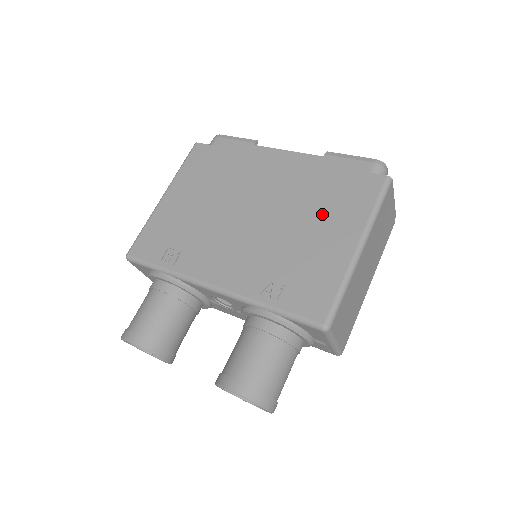
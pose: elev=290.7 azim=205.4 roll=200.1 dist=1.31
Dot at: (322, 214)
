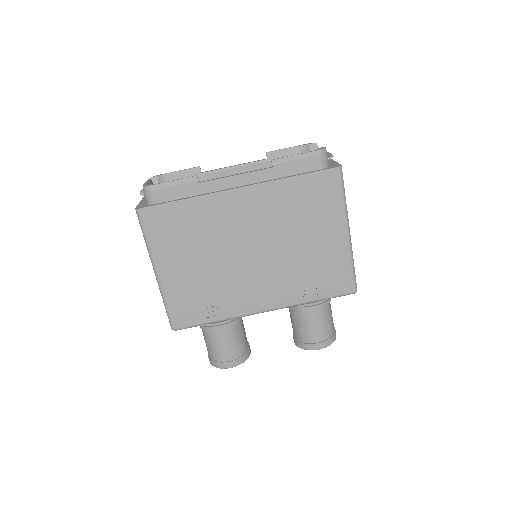
Dot at: (308, 222)
